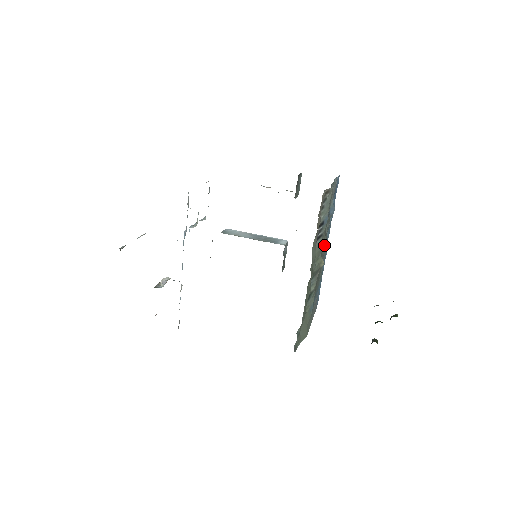
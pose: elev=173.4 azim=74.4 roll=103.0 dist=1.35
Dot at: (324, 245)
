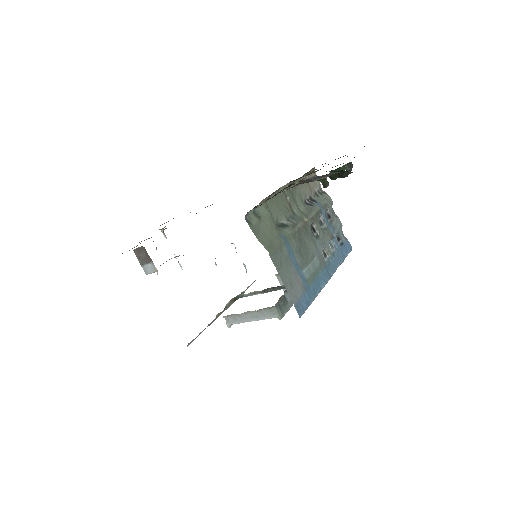
Dot at: (318, 241)
